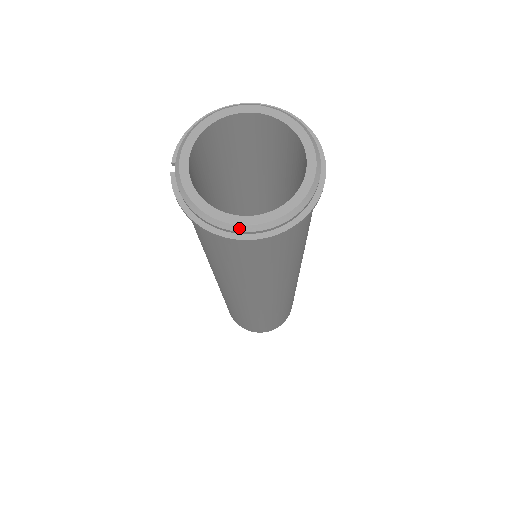
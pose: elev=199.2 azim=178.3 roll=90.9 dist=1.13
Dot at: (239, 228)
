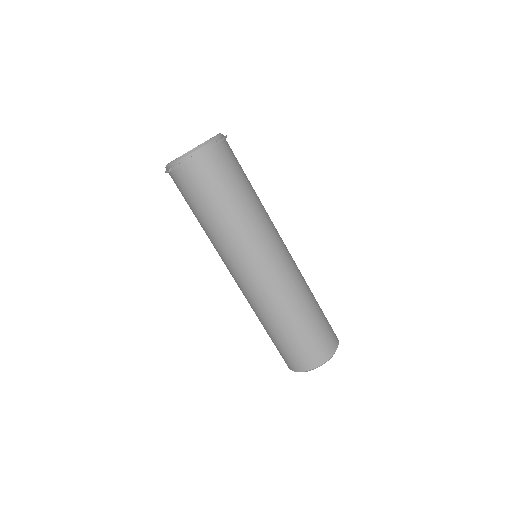
Dot at: (208, 142)
